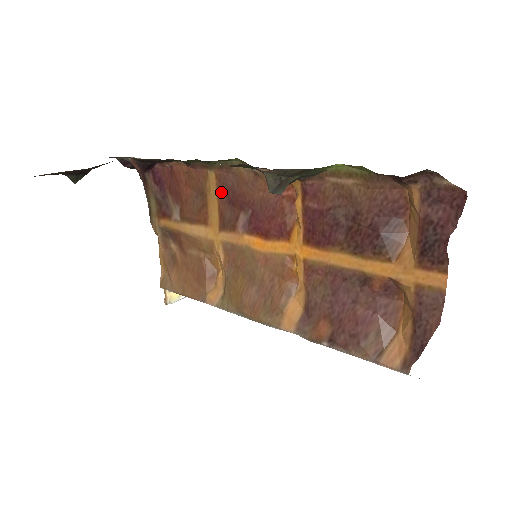
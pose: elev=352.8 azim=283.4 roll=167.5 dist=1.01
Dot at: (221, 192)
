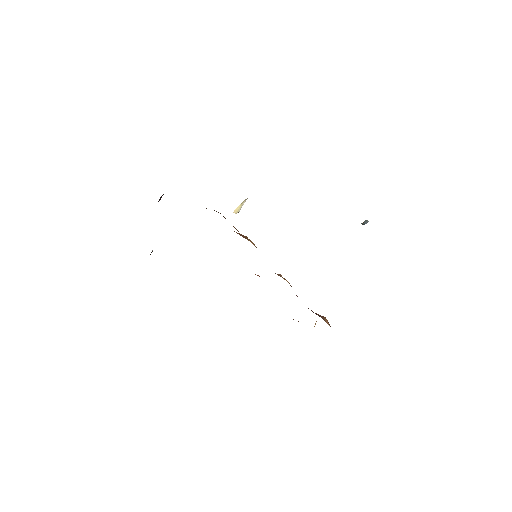
Dot at: occluded
